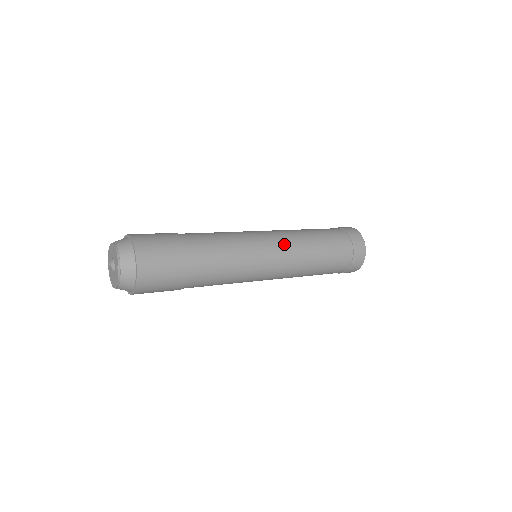
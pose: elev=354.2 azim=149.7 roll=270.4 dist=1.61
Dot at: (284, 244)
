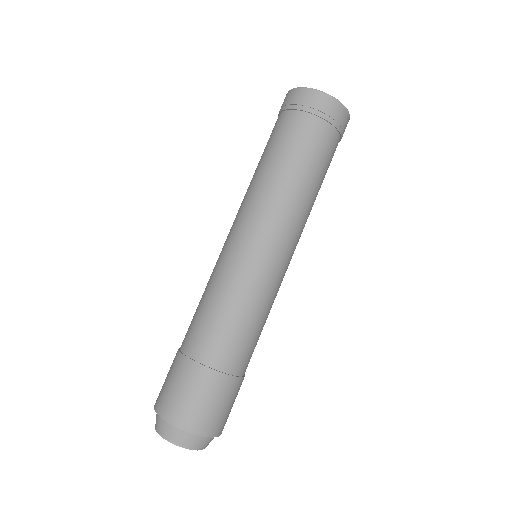
Dot at: (286, 236)
